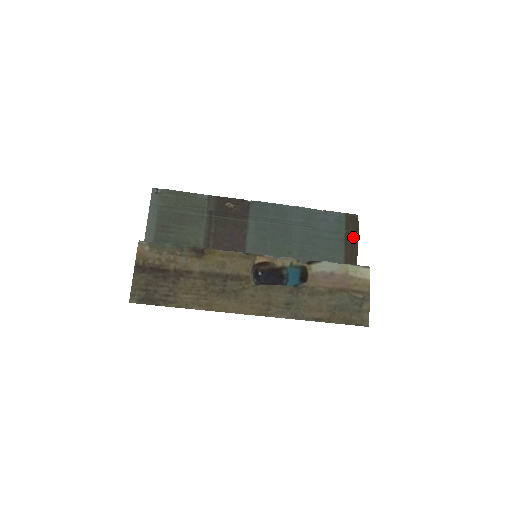
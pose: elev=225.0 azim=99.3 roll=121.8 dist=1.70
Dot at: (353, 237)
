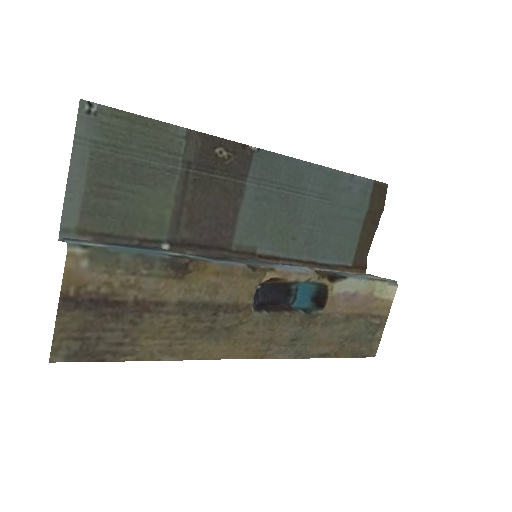
Dot at: (374, 218)
